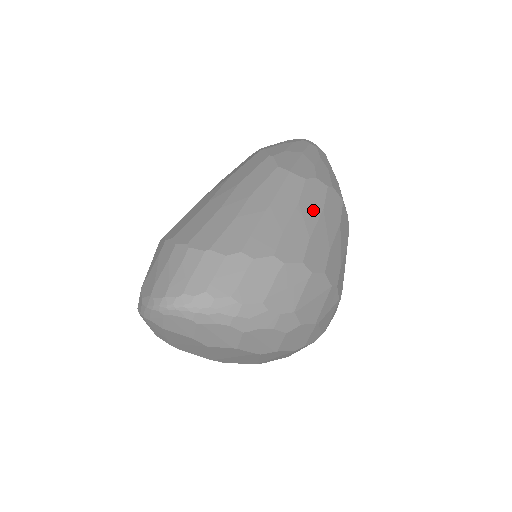
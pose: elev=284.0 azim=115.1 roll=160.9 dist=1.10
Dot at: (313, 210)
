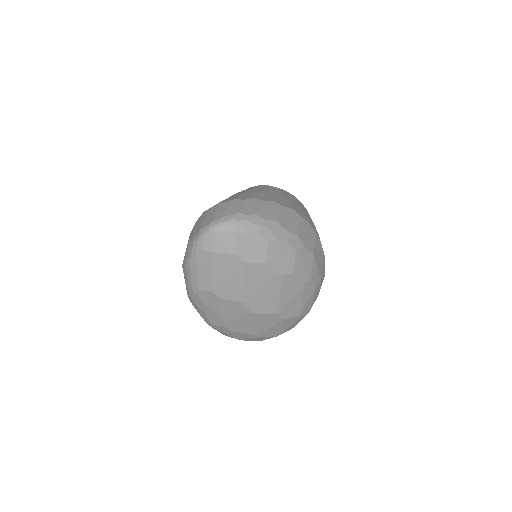
Dot at: (289, 198)
